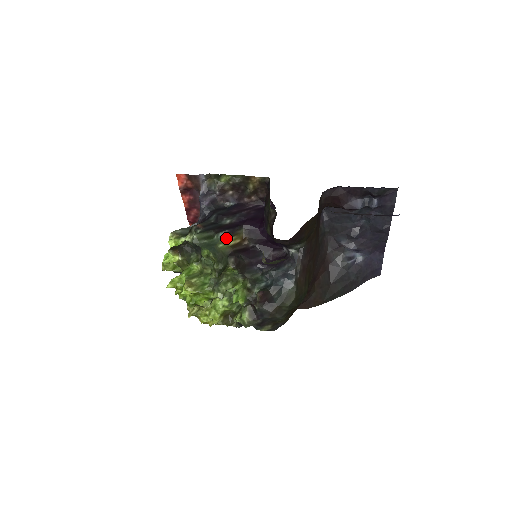
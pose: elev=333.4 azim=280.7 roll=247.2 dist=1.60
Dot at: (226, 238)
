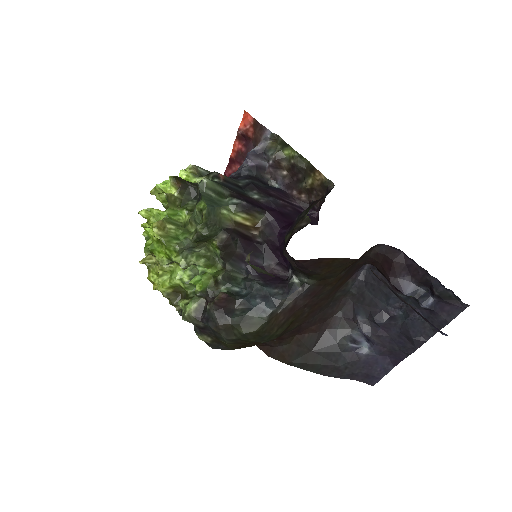
Dot at: (237, 209)
